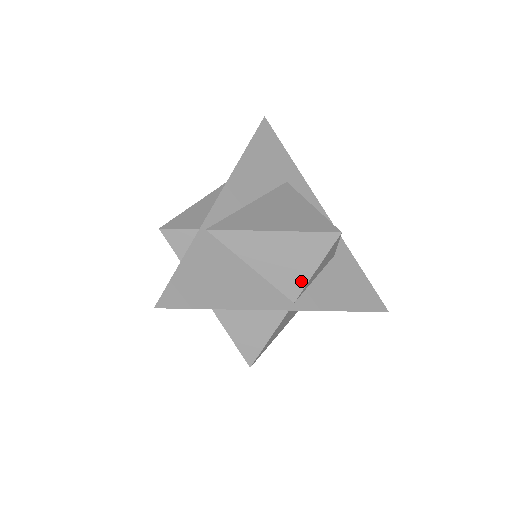
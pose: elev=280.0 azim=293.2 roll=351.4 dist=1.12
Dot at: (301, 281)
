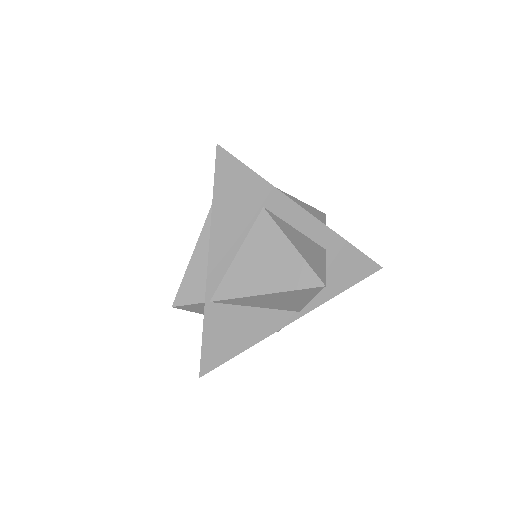
Dot at: (300, 305)
